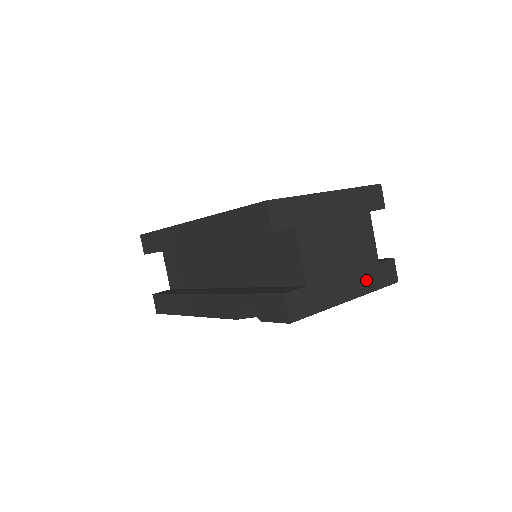
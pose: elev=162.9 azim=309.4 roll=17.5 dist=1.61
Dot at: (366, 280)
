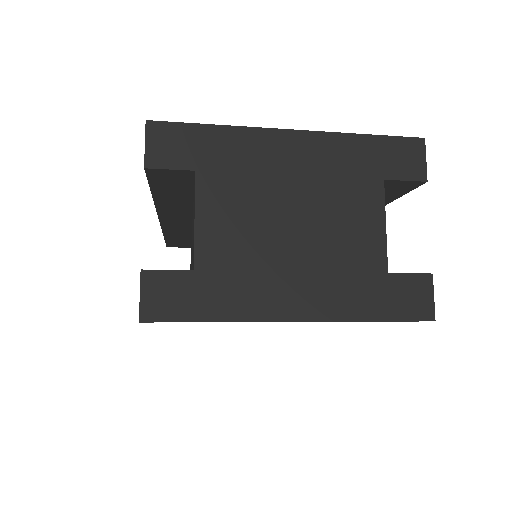
Dot at: (345, 296)
